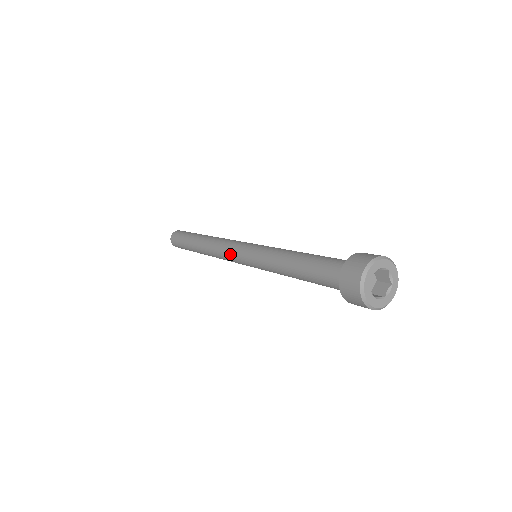
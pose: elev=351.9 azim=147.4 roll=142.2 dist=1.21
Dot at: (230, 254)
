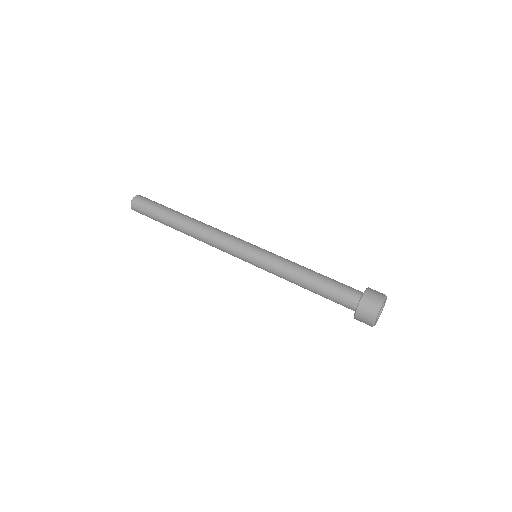
Dot at: (230, 254)
